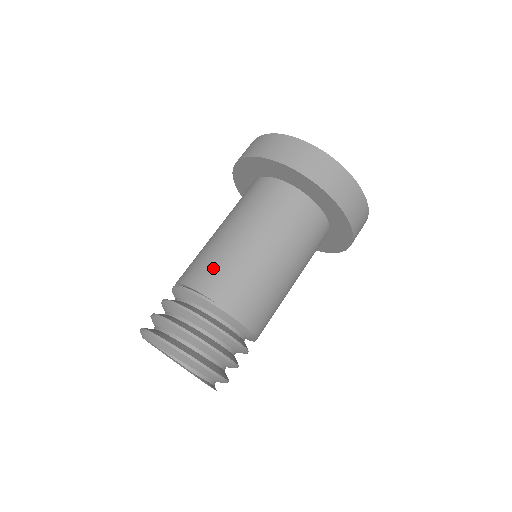
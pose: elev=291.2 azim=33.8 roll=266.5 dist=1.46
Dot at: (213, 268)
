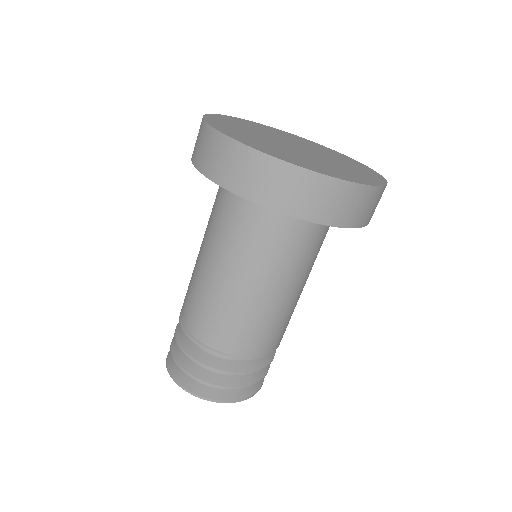
Dot at: (227, 327)
